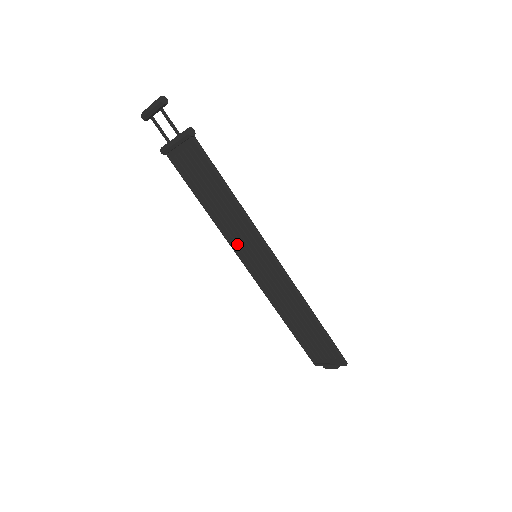
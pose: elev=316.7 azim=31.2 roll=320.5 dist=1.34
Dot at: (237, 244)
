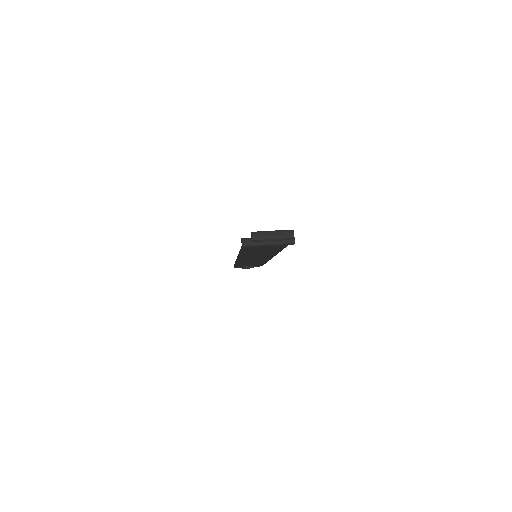
Dot at: occluded
